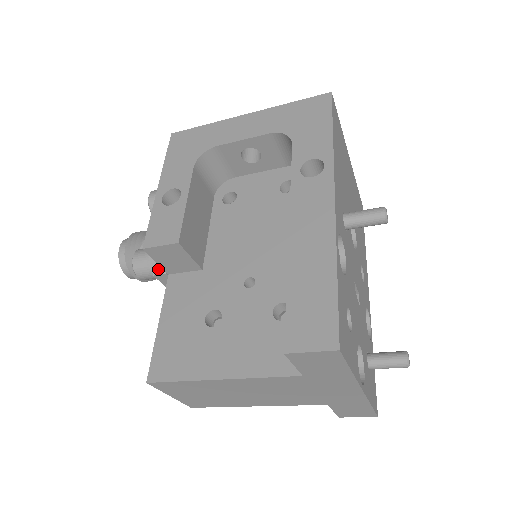
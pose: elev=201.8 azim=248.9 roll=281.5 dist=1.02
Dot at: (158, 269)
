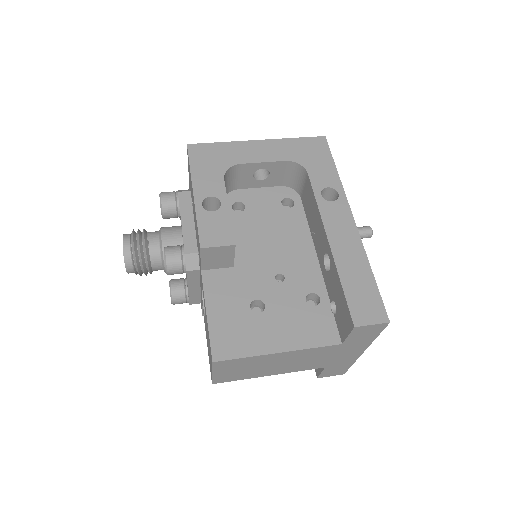
Dot at: (192, 265)
